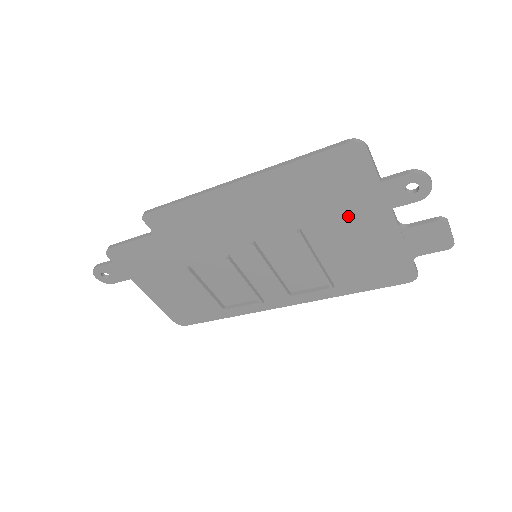
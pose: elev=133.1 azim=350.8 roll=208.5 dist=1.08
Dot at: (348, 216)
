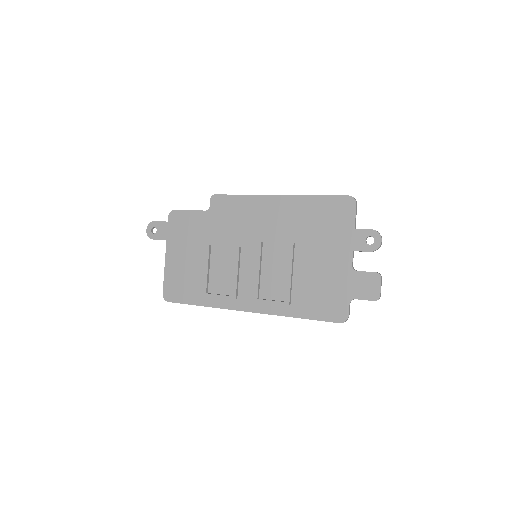
Dot at: (326, 246)
